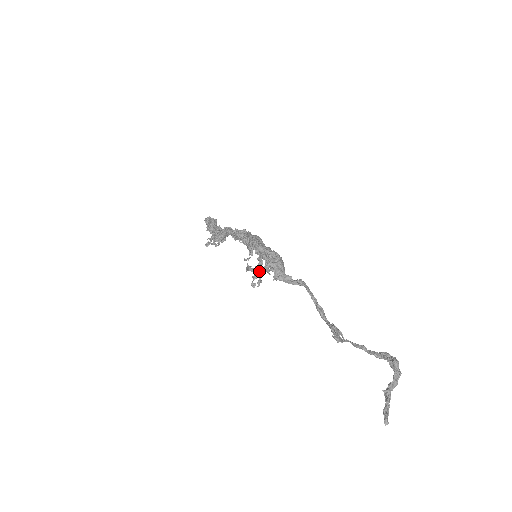
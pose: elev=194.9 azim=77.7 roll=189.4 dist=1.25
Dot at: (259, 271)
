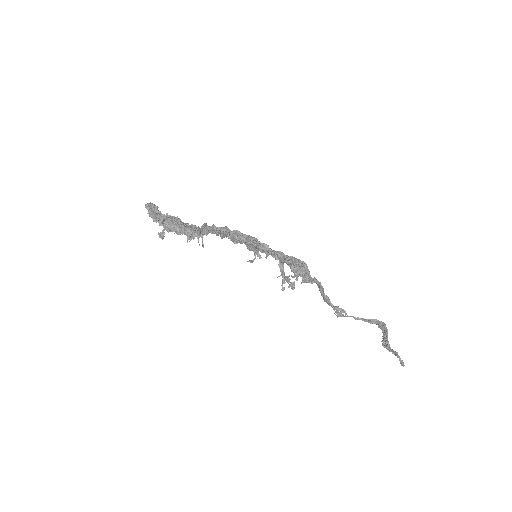
Dot at: occluded
